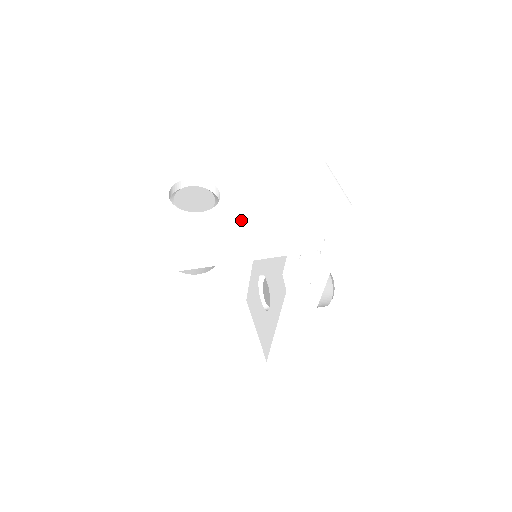
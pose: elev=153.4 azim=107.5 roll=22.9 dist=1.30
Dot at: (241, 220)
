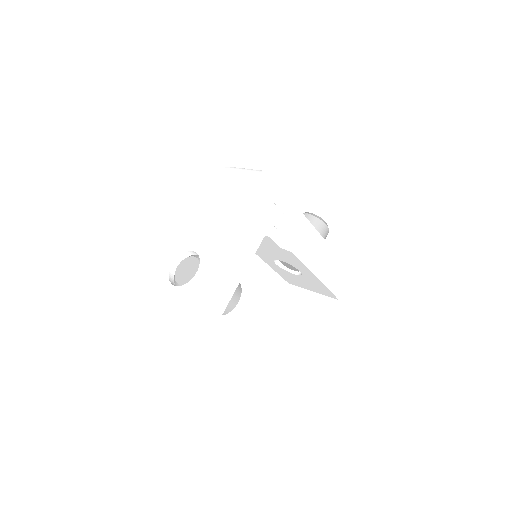
Dot at: (219, 250)
